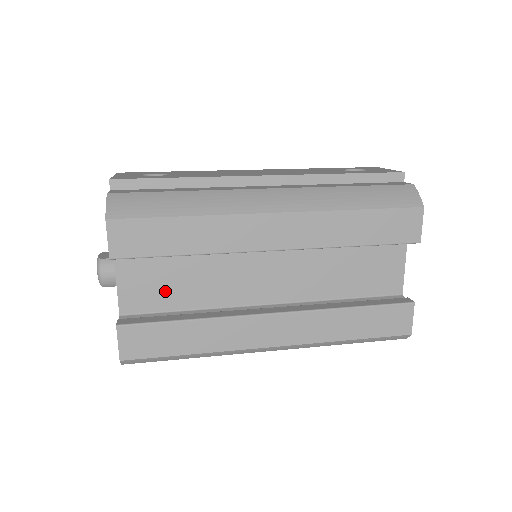
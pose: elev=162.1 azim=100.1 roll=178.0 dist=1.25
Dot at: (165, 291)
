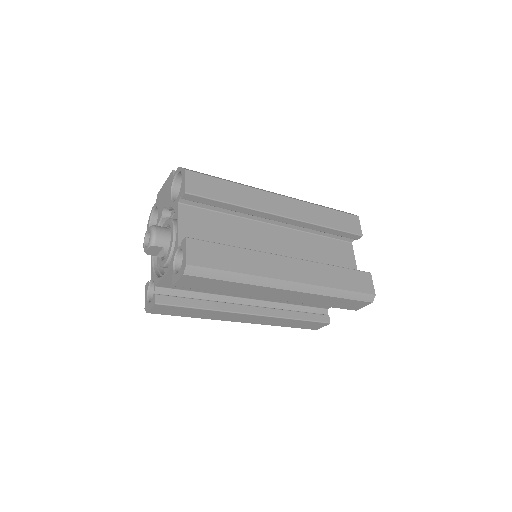
Dot at: (211, 238)
